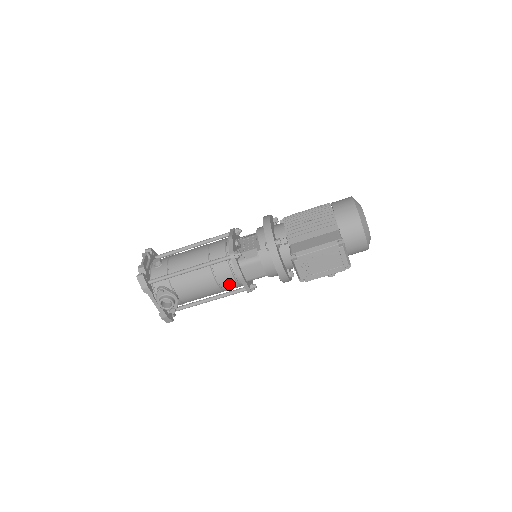
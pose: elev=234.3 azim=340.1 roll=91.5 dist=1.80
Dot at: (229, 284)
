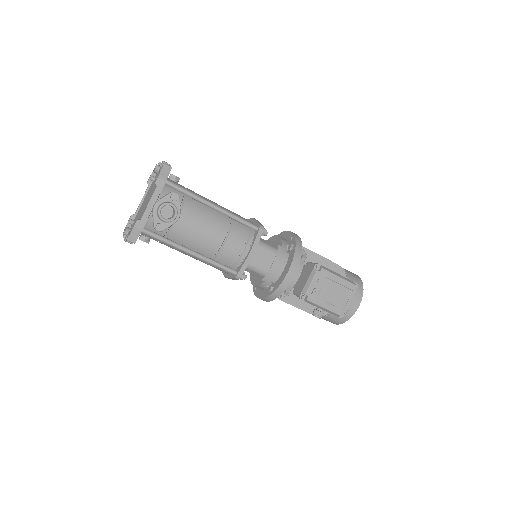
Dot at: (231, 252)
